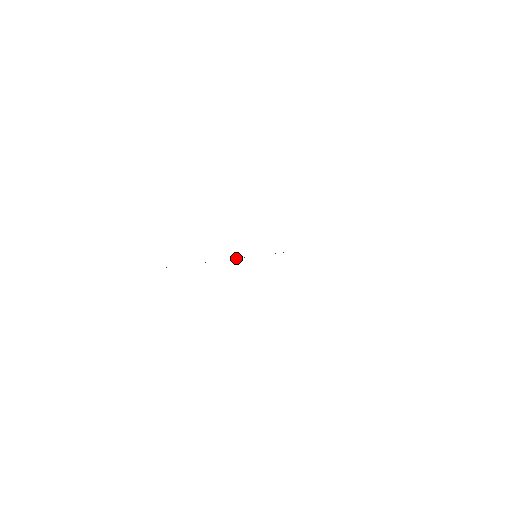
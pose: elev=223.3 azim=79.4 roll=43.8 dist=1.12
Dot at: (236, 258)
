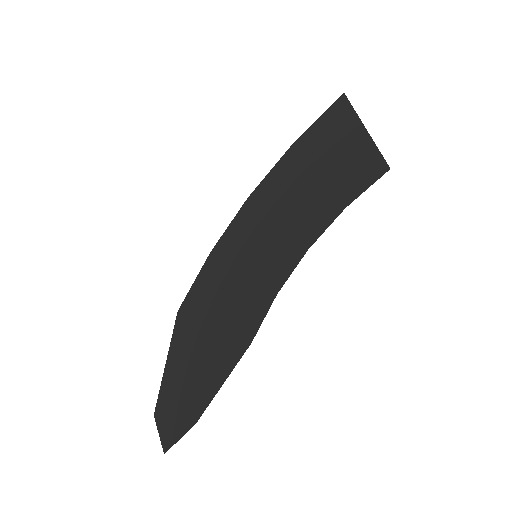
Dot at: (255, 229)
